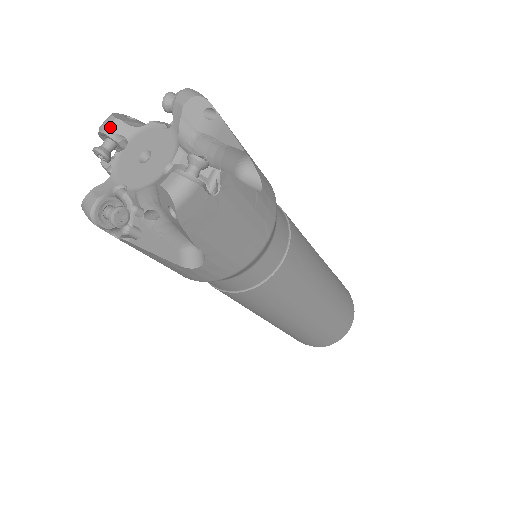
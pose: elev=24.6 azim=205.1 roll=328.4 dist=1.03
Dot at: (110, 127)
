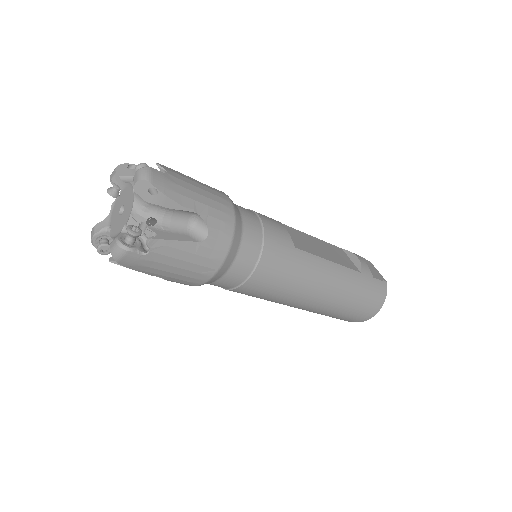
Dot at: (113, 178)
